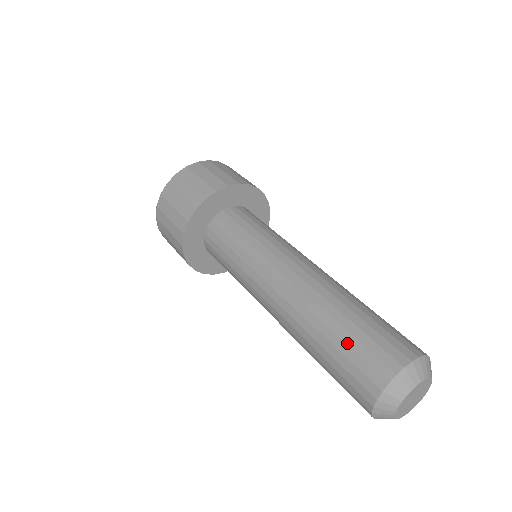
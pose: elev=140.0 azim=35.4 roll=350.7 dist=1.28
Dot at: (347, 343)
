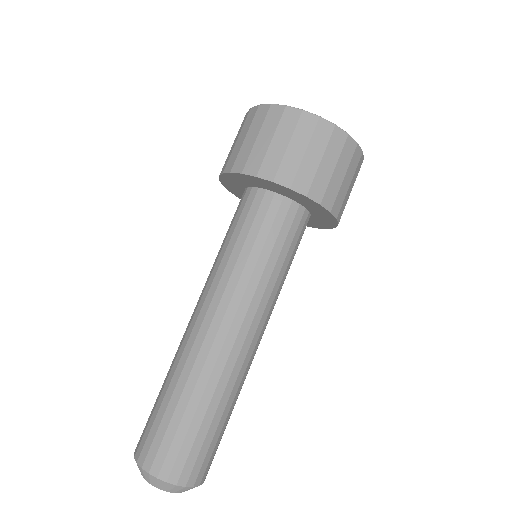
Dot at: (180, 426)
